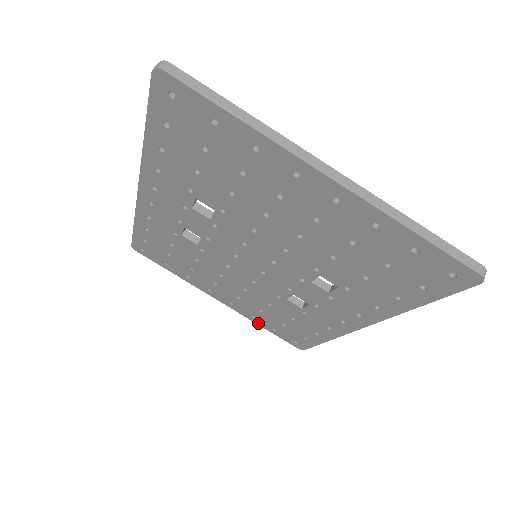
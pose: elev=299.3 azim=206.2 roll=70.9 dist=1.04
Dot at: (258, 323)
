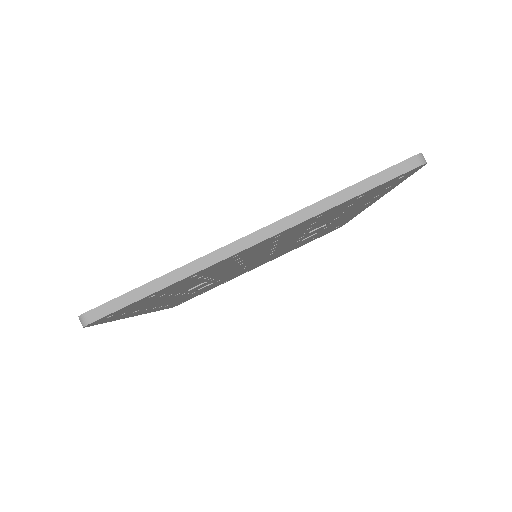
Dot at: occluded
